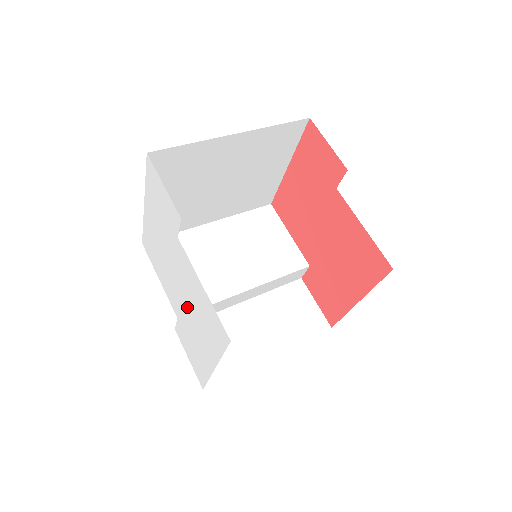
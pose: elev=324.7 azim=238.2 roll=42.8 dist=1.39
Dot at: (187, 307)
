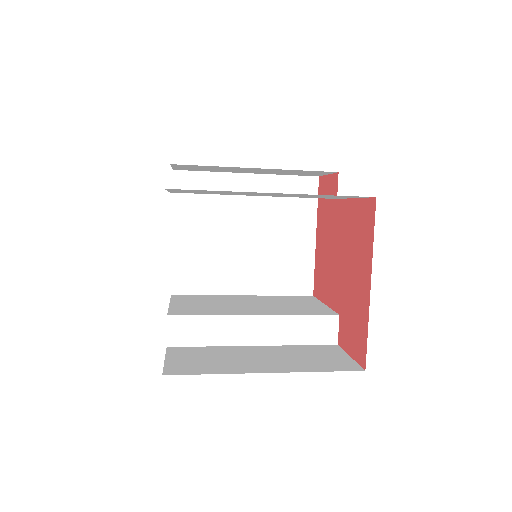
Dot at: occluded
